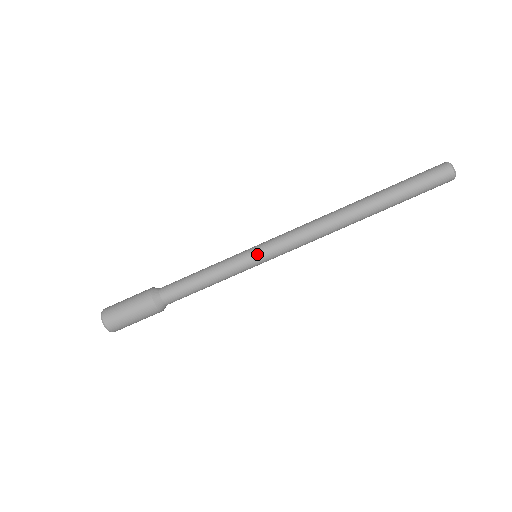
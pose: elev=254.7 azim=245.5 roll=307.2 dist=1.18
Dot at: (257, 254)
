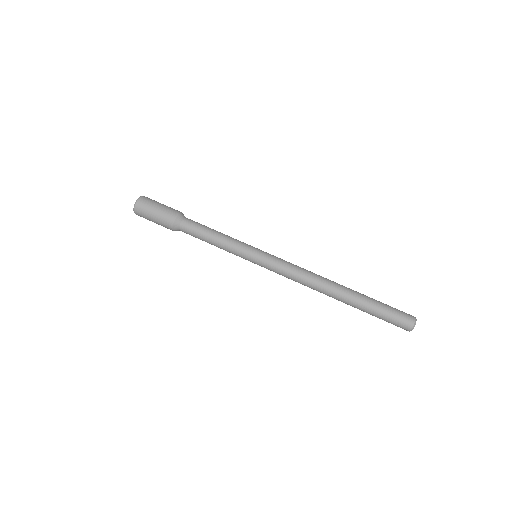
Dot at: (261, 250)
